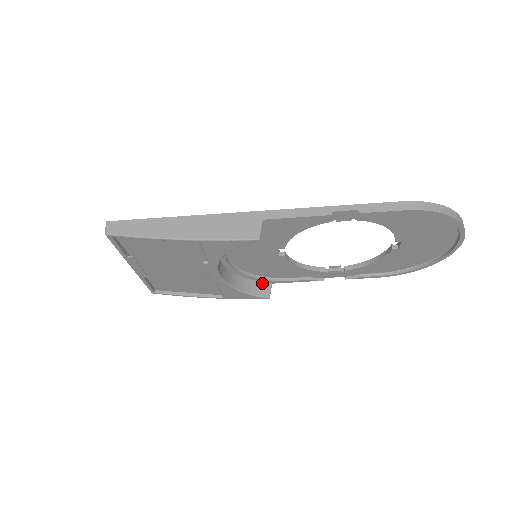
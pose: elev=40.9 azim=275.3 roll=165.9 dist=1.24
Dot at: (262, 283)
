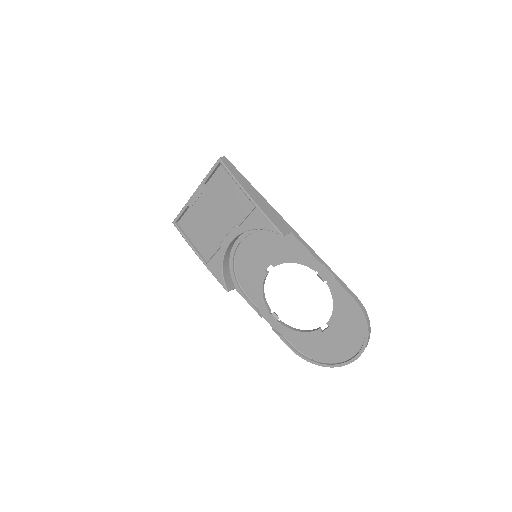
Dot at: (232, 281)
